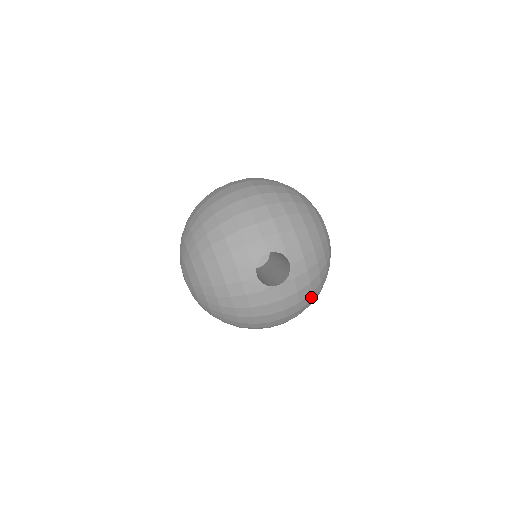
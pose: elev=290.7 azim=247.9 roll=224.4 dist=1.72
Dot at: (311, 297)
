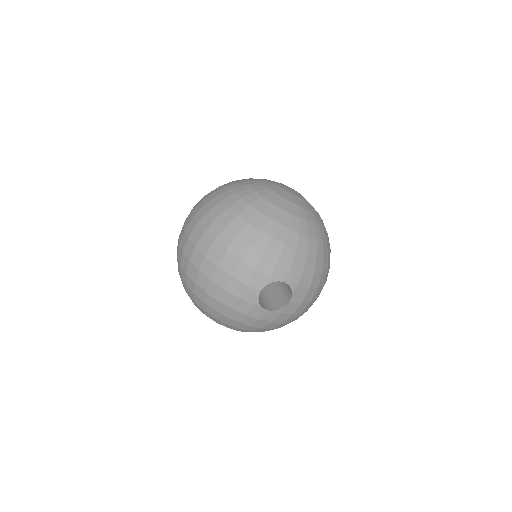
Dot at: (325, 271)
